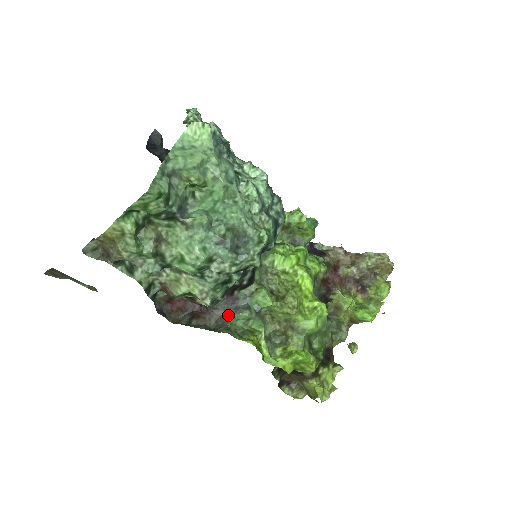
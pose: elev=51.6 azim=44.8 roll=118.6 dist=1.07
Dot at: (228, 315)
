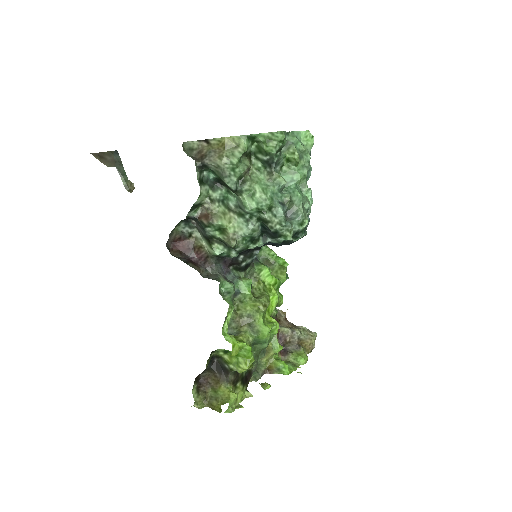
Dot at: (220, 276)
